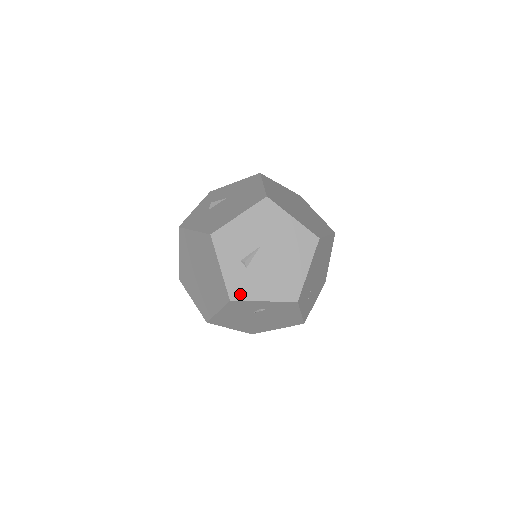
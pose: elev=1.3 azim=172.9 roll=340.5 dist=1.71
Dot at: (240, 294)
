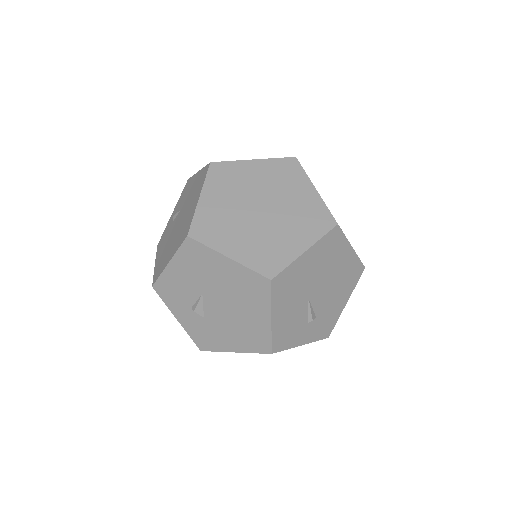
Dot at: (330, 327)
